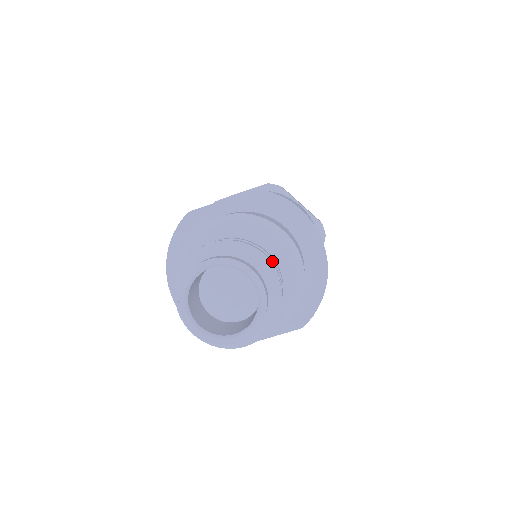
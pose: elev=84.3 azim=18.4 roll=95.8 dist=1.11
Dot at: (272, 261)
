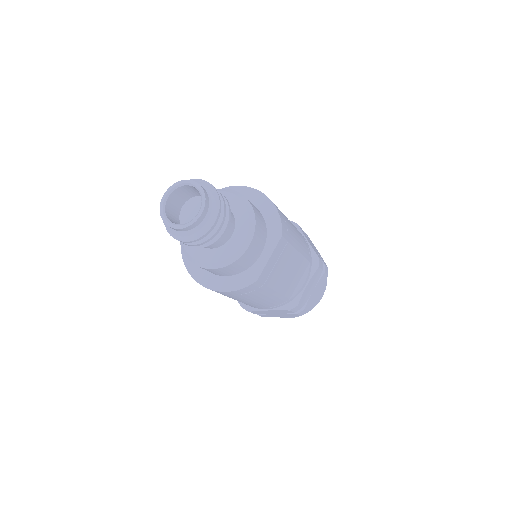
Dot at: occluded
